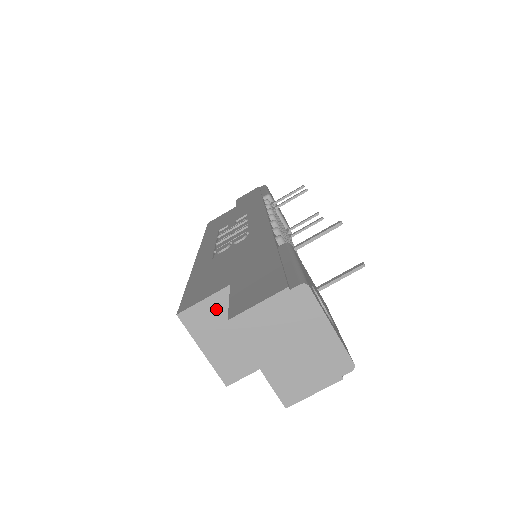
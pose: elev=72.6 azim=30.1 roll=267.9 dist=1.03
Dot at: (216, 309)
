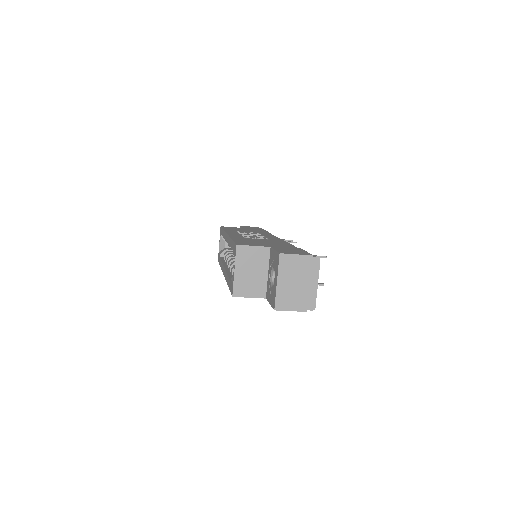
Dot at: (256, 254)
